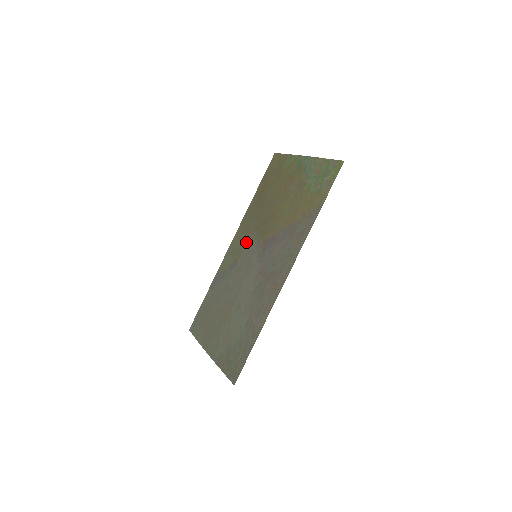
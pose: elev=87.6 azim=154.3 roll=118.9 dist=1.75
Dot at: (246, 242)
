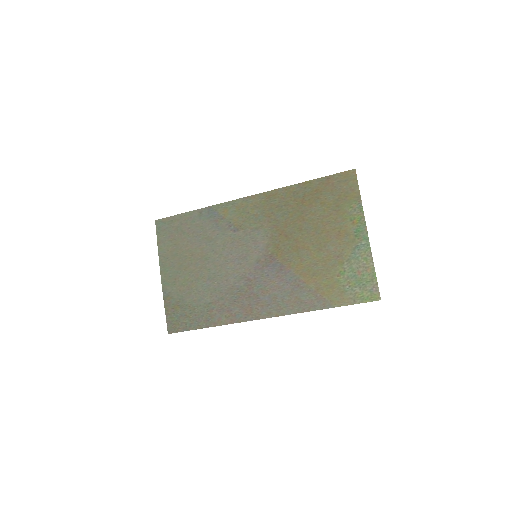
Dot at: (259, 225)
